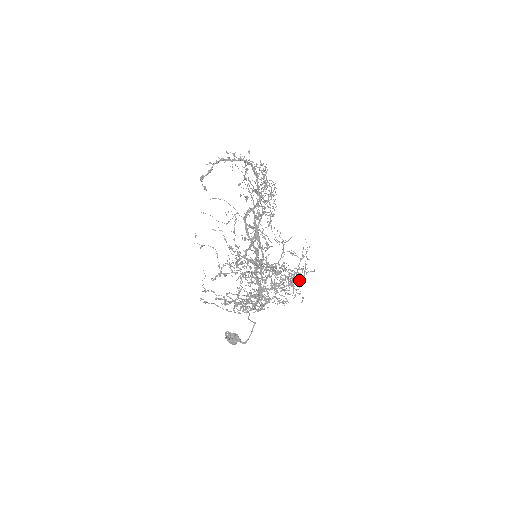
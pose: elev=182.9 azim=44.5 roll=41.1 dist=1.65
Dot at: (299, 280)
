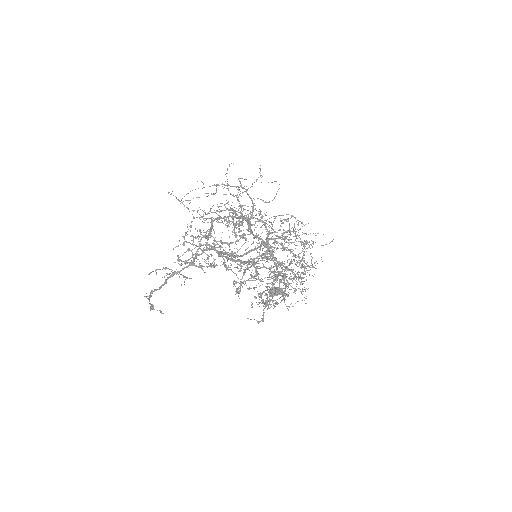
Dot at: occluded
